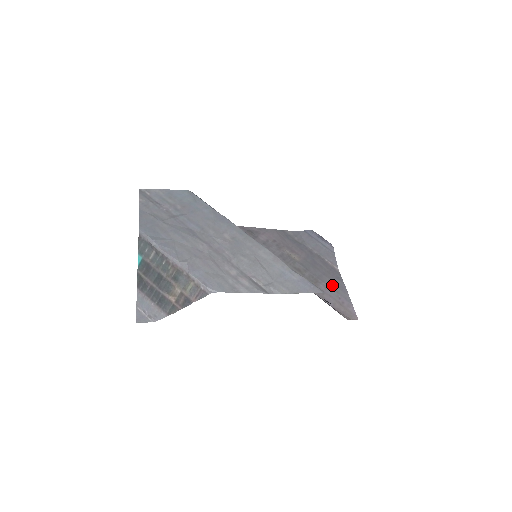
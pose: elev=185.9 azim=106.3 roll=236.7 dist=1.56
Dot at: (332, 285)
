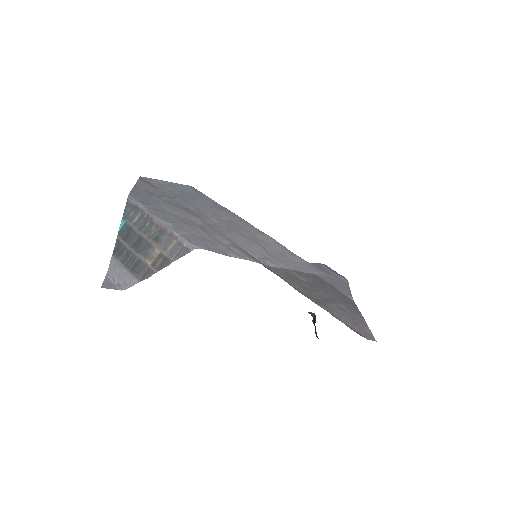
Dot at: (344, 308)
